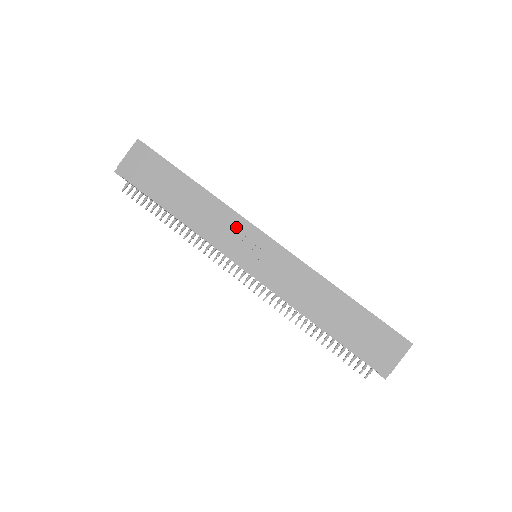
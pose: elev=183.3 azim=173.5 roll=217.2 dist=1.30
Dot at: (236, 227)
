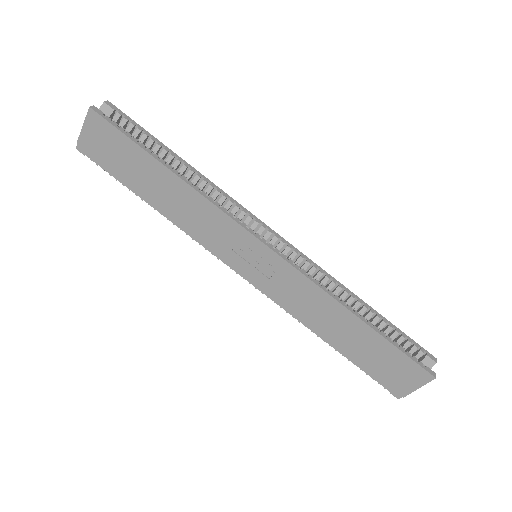
Dot at: (226, 230)
